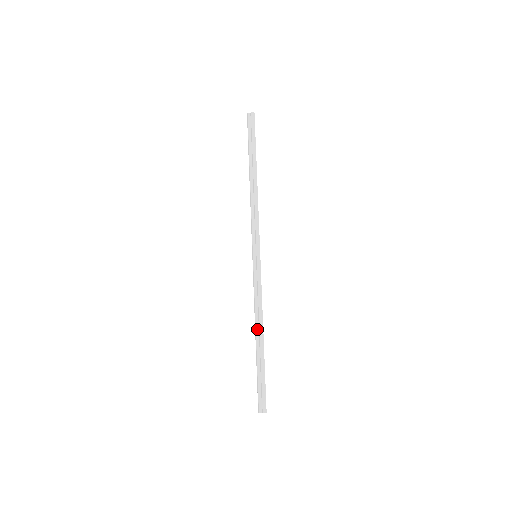
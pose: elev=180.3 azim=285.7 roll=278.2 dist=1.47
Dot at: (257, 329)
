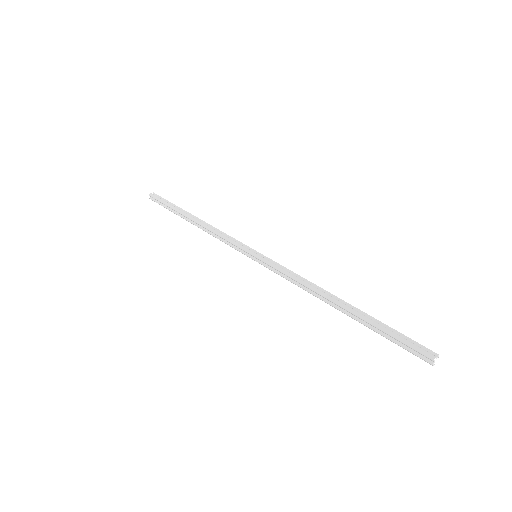
Dot at: (328, 295)
